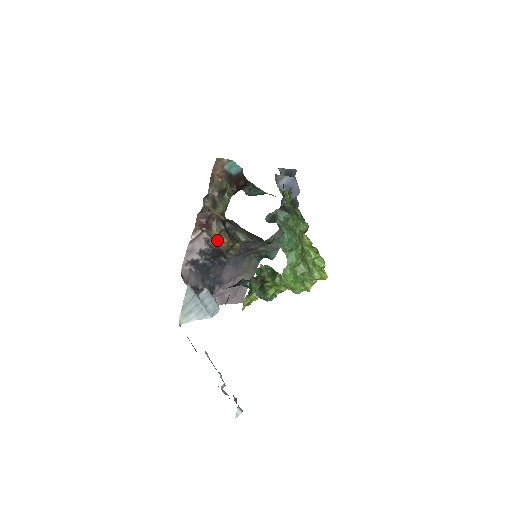
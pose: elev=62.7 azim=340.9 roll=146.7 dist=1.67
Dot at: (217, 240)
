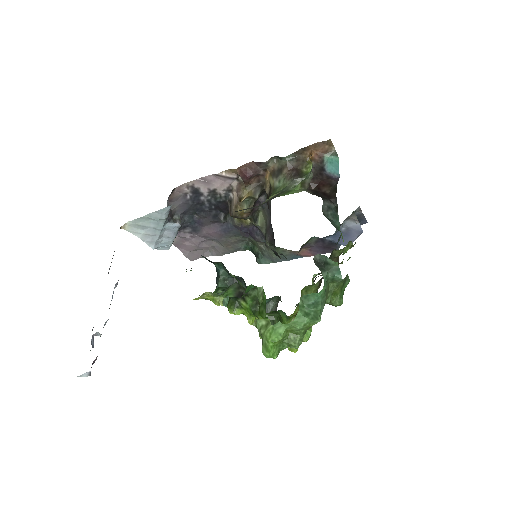
Dot at: (239, 201)
